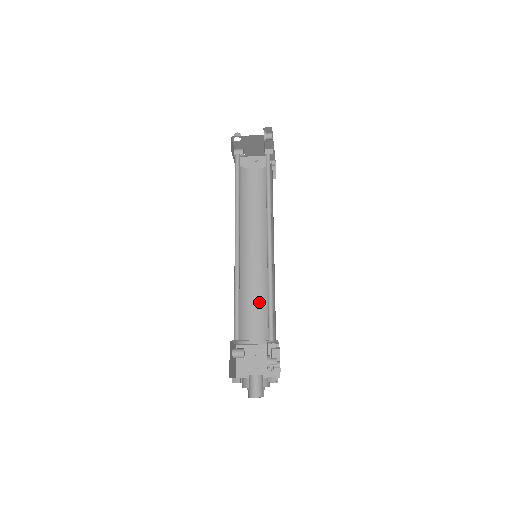
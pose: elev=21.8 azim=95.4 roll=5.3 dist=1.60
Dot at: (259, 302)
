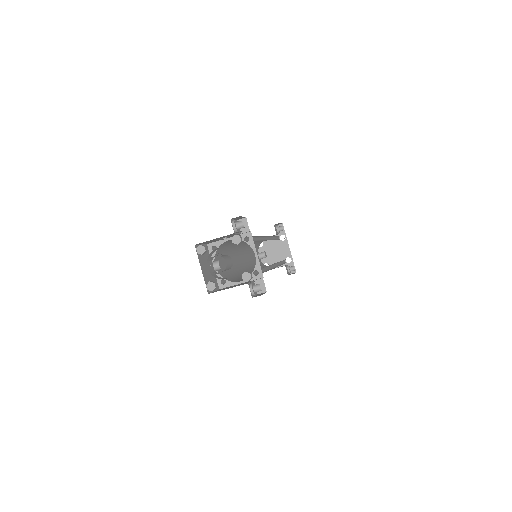
Dot at: occluded
